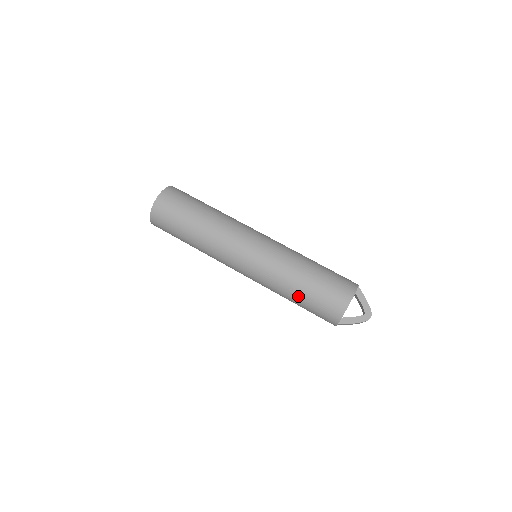
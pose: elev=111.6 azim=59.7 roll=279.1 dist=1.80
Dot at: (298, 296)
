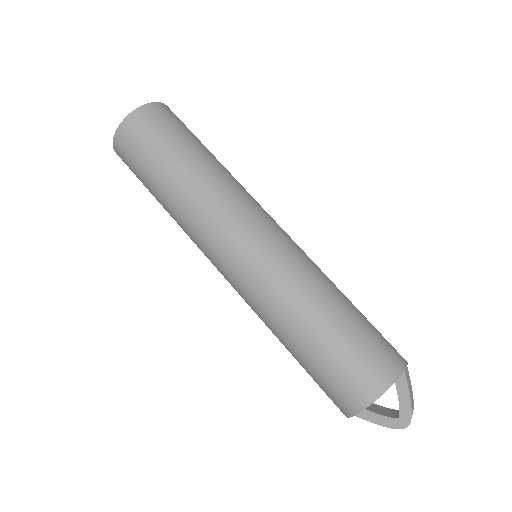
Dot at: (292, 354)
